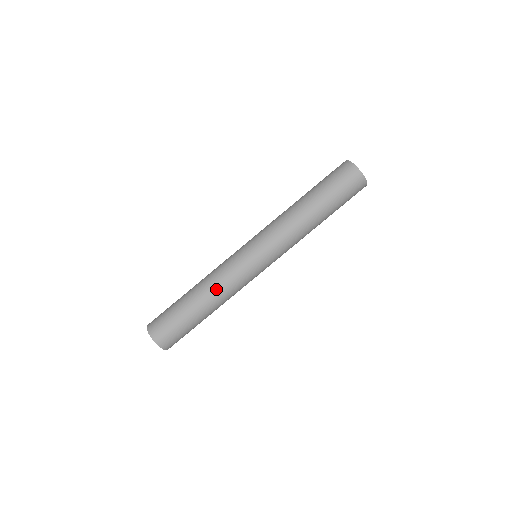
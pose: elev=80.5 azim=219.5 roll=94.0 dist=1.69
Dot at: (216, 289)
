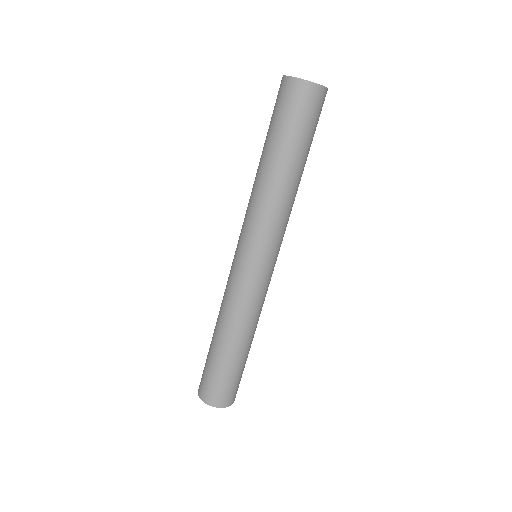
Dot at: (230, 319)
